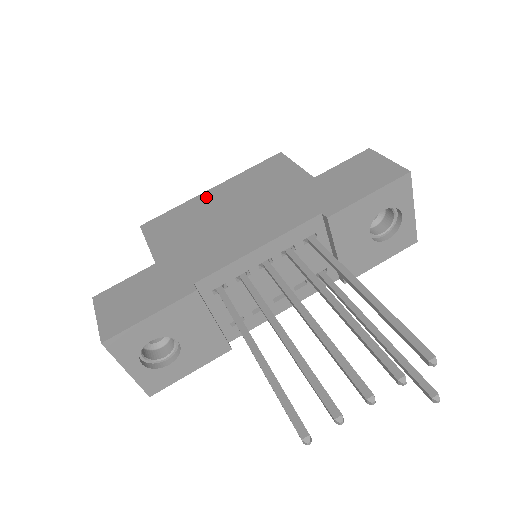
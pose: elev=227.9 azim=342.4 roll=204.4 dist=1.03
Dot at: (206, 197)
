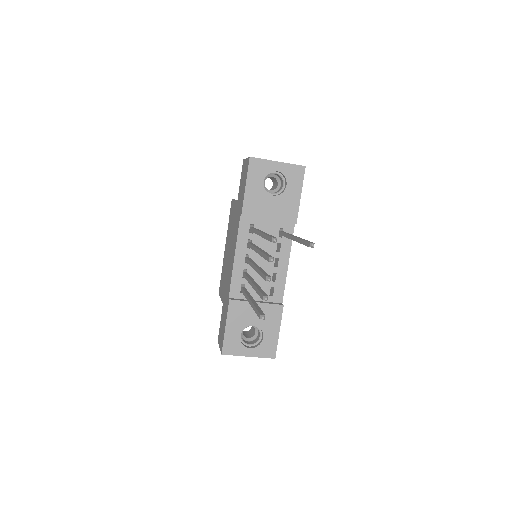
Dot at: (225, 254)
